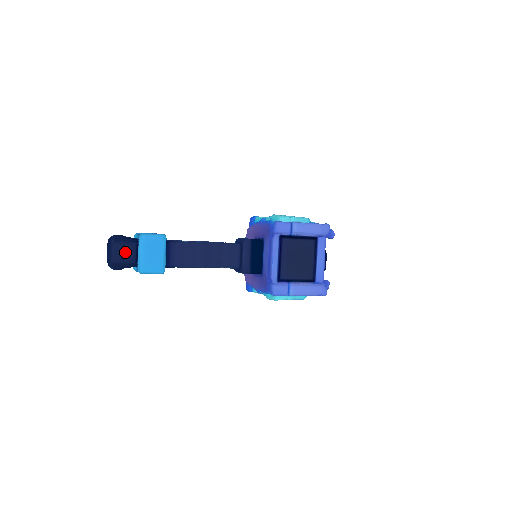
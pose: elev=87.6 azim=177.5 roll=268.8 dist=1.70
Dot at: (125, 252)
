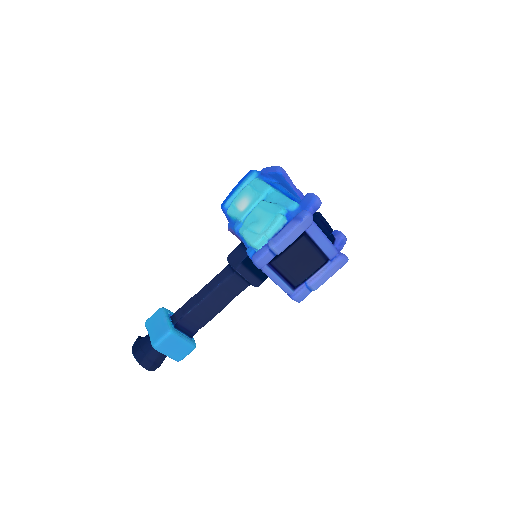
Dot at: (154, 361)
